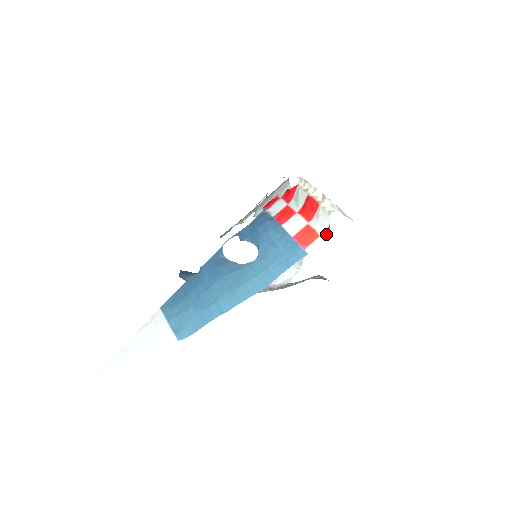
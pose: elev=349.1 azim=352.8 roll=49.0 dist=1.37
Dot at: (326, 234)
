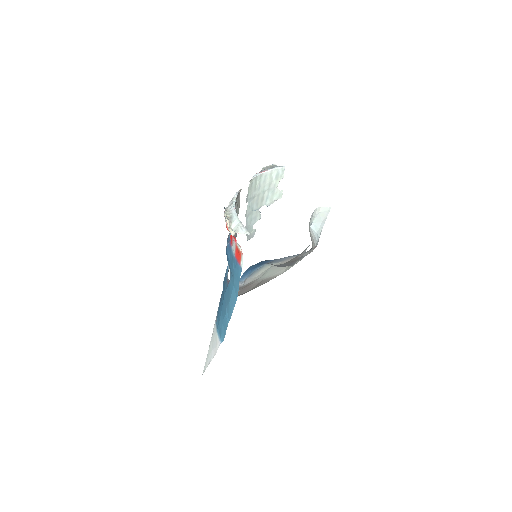
Dot at: occluded
